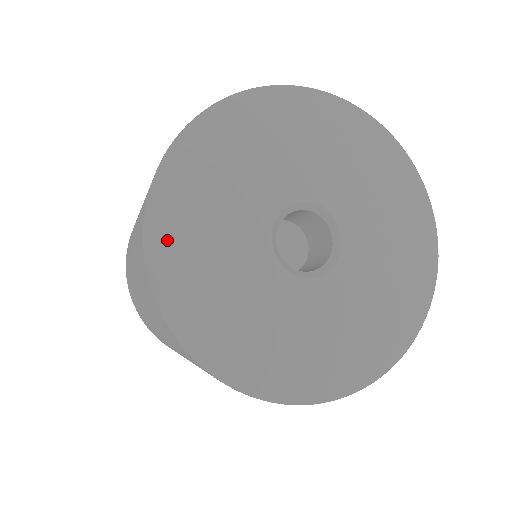
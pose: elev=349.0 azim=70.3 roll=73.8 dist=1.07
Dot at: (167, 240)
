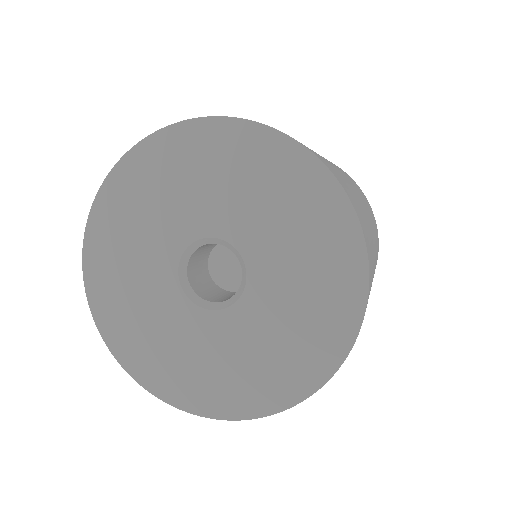
Dot at: (101, 292)
